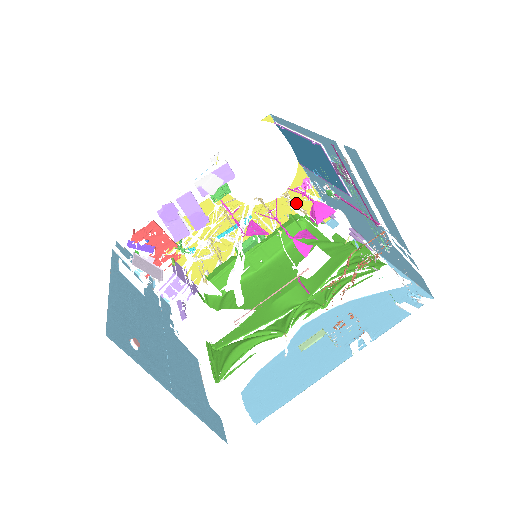
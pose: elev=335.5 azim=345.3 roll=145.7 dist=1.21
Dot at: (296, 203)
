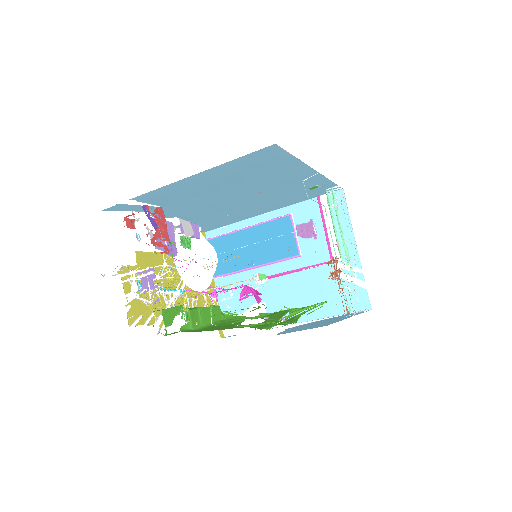
Dot at: occluded
